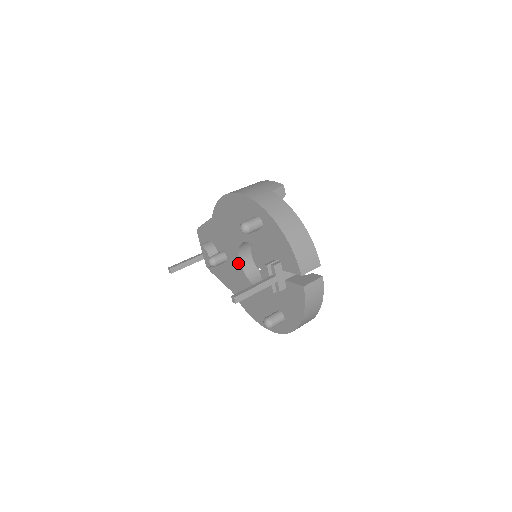
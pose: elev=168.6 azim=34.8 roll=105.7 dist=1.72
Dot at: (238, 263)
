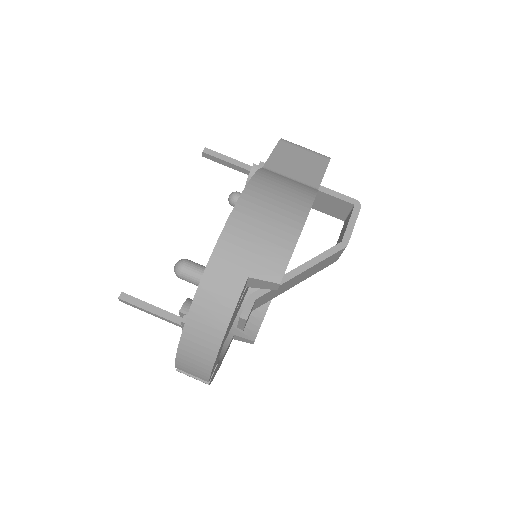
Dot at: occluded
